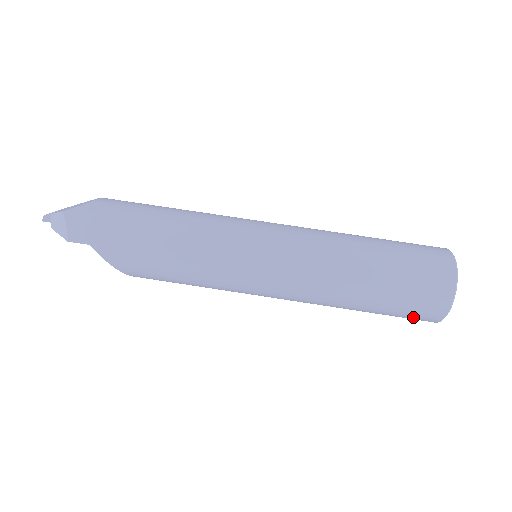
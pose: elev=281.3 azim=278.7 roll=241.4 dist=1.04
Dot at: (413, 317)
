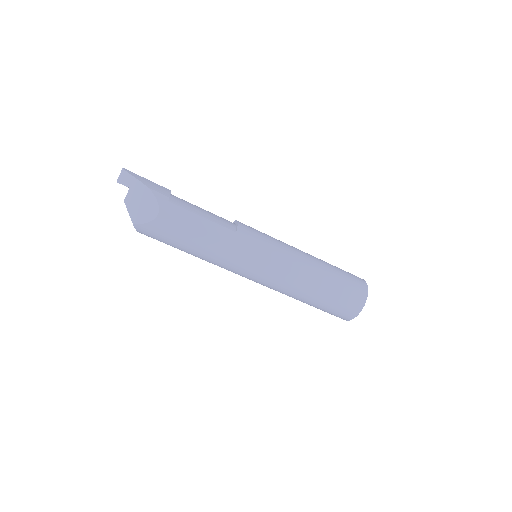
Dot at: occluded
